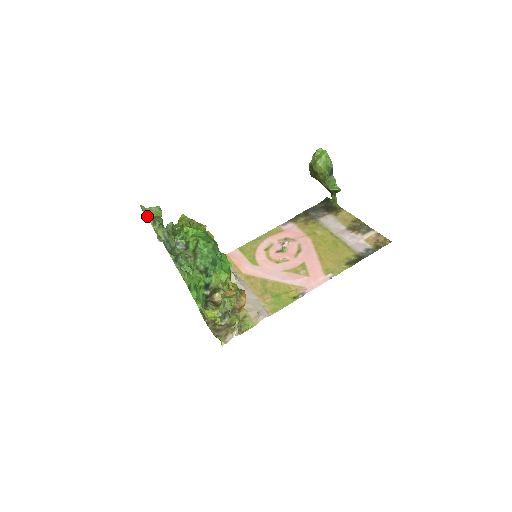
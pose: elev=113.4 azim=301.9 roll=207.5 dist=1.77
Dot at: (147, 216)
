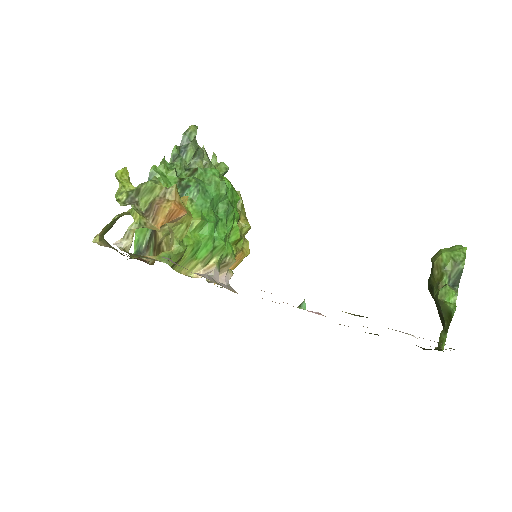
Dot at: occluded
